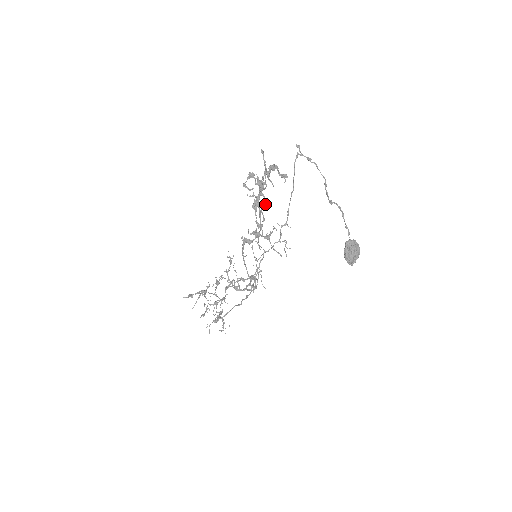
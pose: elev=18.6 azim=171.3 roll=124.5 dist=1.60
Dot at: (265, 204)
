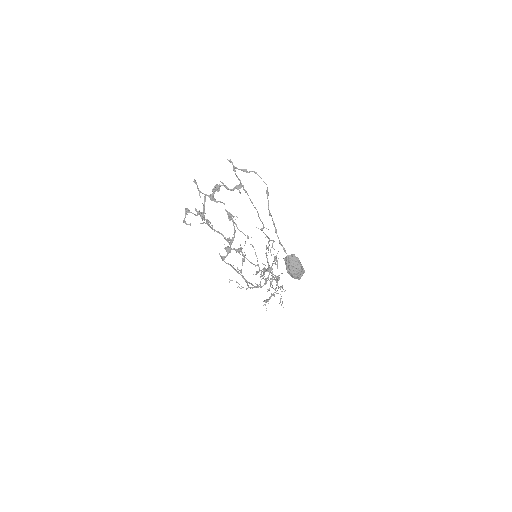
Dot at: (213, 229)
